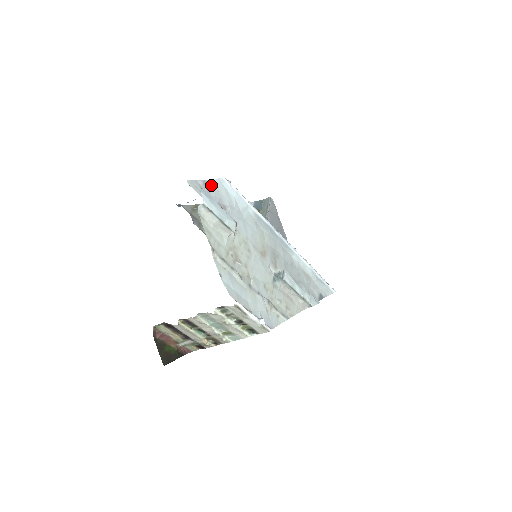
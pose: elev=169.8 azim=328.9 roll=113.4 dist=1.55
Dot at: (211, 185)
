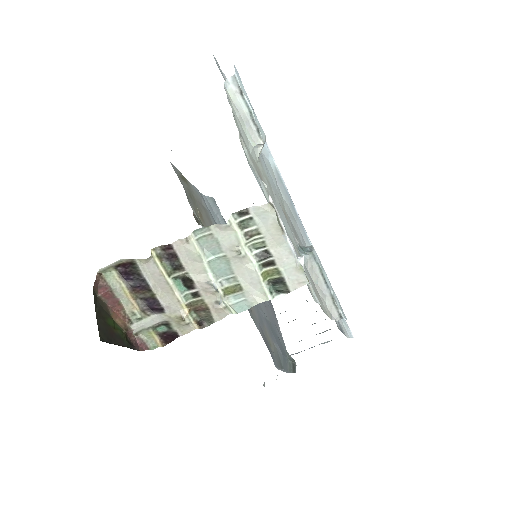
Dot at: occluded
